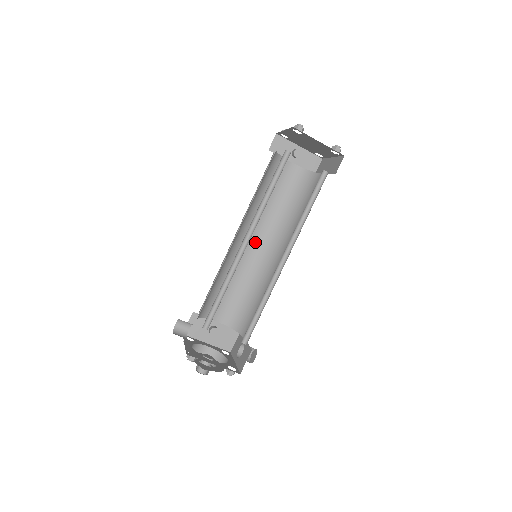
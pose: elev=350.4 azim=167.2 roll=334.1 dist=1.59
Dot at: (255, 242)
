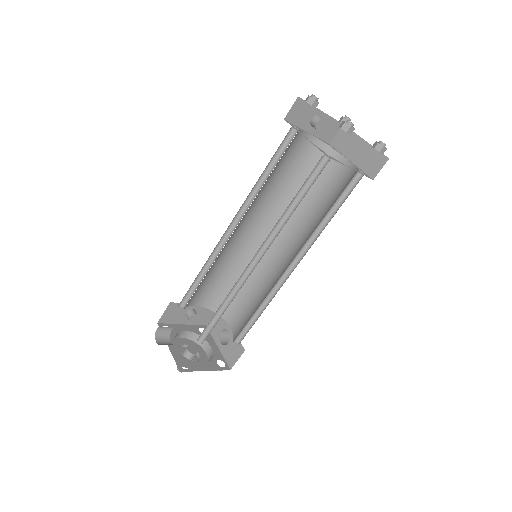
Dot at: (248, 226)
